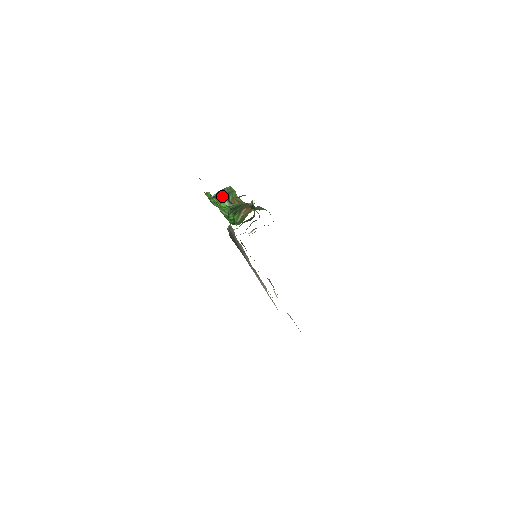
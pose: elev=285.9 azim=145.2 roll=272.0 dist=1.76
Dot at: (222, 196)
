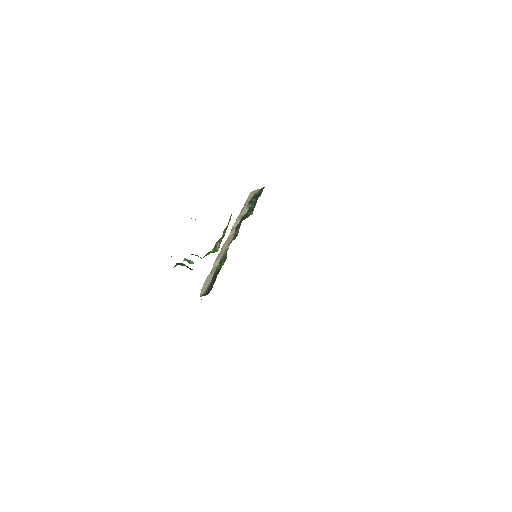
Dot at: (184, 258)
